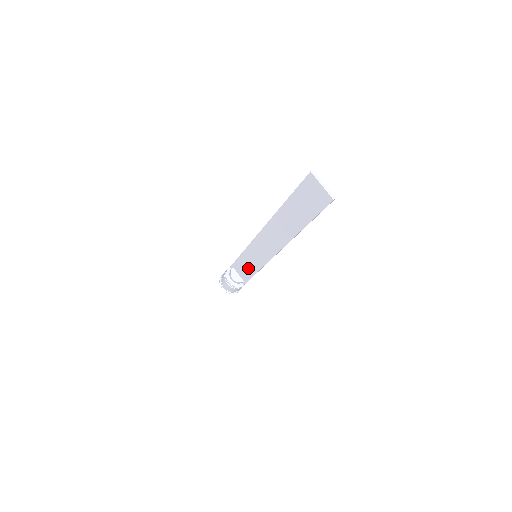
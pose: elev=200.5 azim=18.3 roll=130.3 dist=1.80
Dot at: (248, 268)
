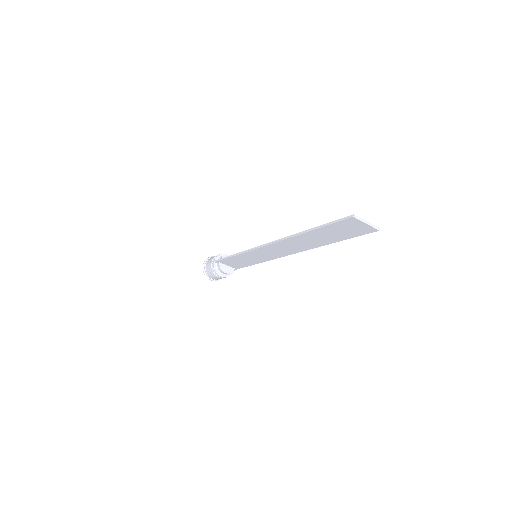
Dot at: (243, 262)
